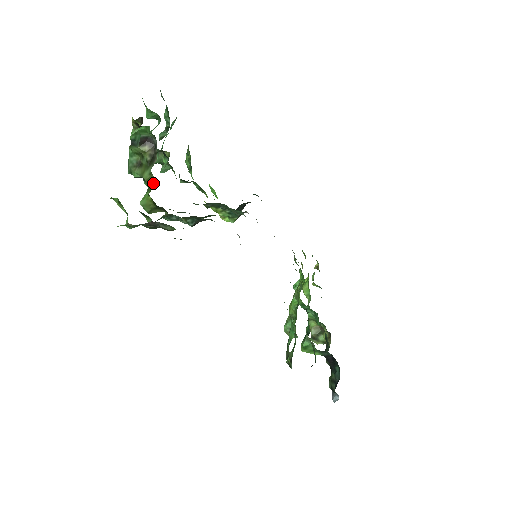
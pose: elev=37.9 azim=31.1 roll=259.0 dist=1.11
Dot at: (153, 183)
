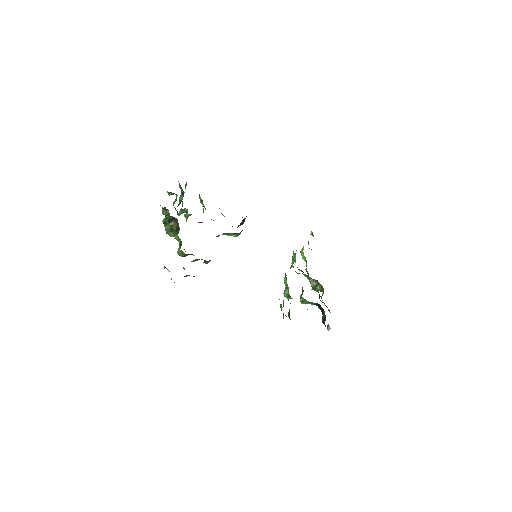
Dot at: (181, 243)
